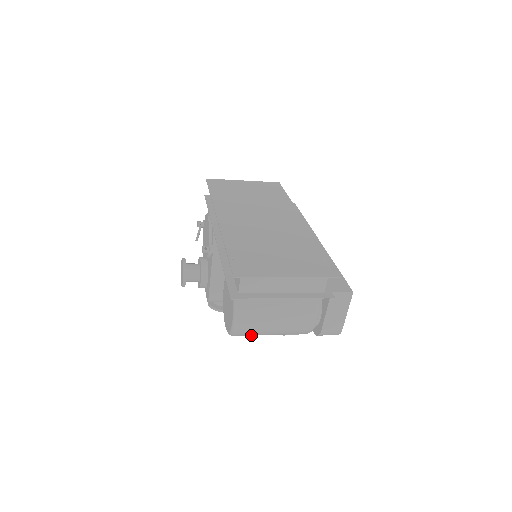
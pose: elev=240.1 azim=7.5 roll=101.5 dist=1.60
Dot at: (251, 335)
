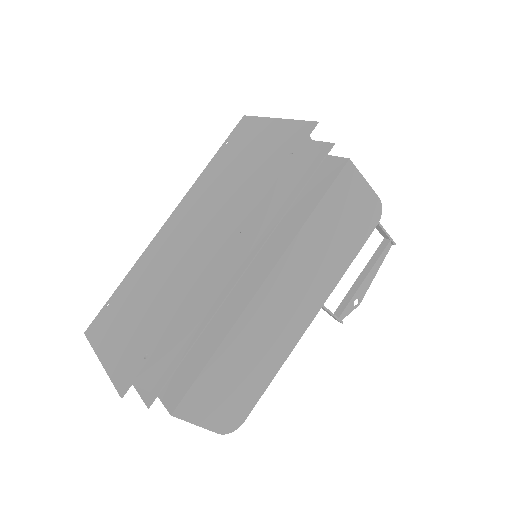
Dot at: occluded
